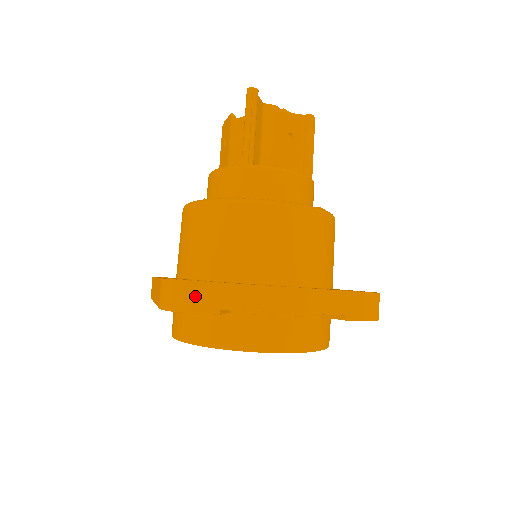
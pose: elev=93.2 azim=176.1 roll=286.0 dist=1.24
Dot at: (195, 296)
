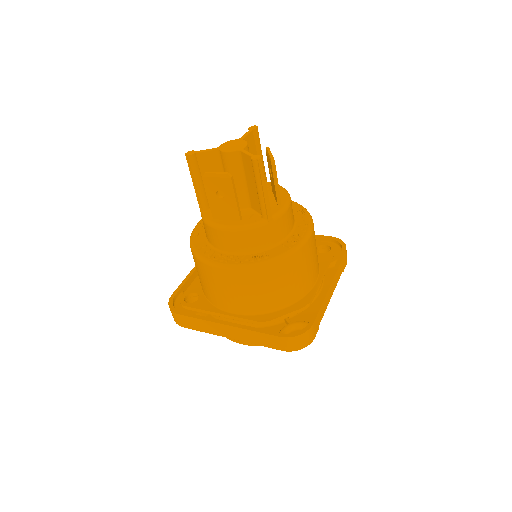
Dot at: (312, 333)
